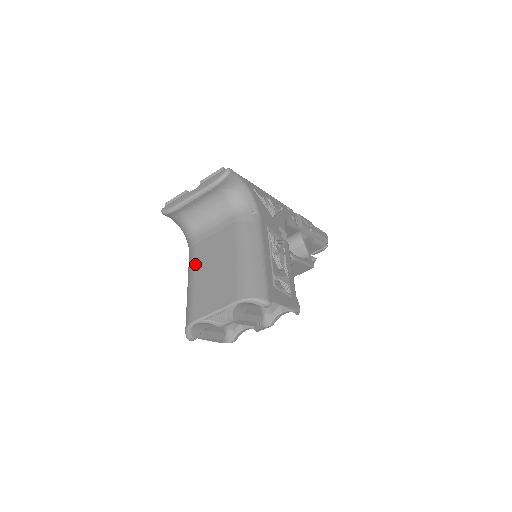
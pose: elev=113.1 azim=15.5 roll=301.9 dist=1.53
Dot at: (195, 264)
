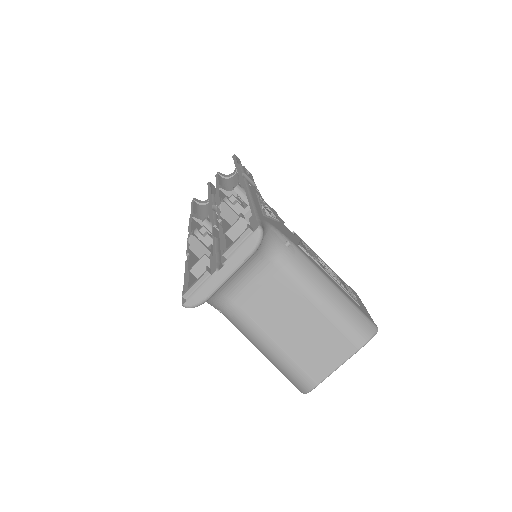
Dot at: (262, 331)
